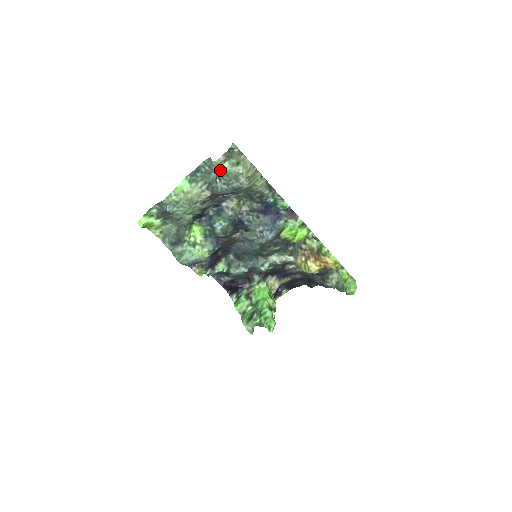
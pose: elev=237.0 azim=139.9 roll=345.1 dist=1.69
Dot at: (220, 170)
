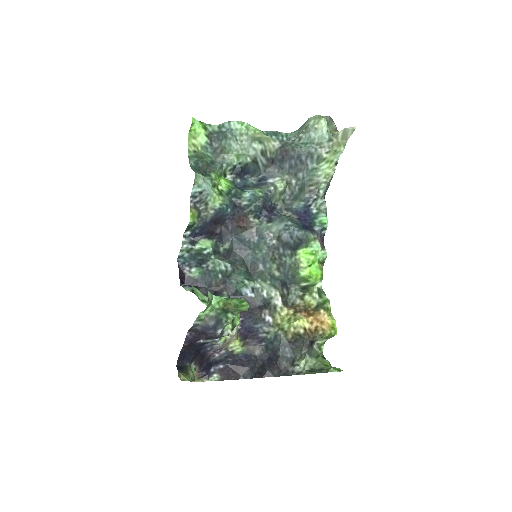
Dot at: (314, 123)
